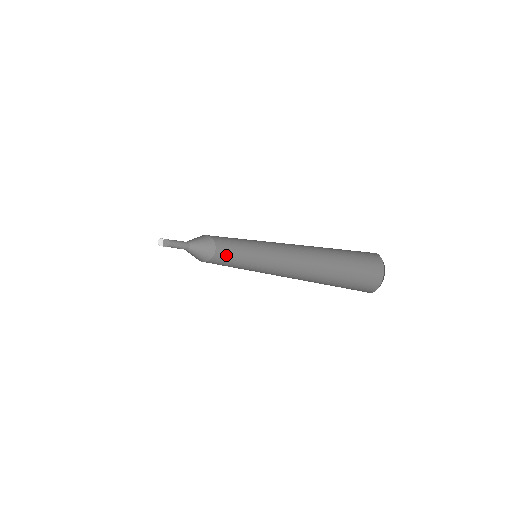
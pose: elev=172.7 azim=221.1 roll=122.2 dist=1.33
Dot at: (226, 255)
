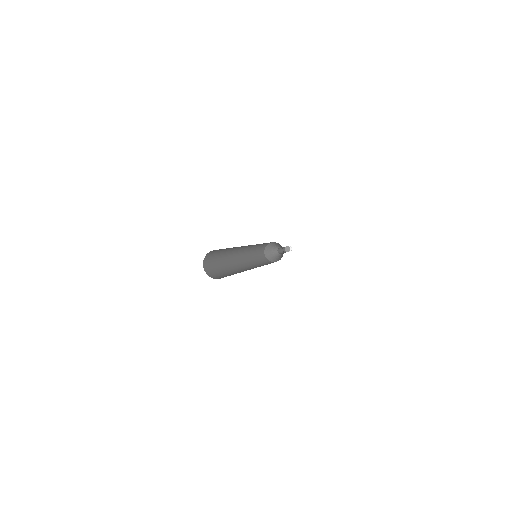
Dot at: occluded
